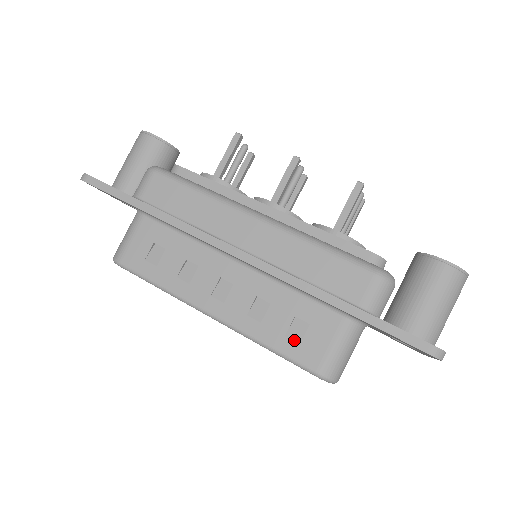
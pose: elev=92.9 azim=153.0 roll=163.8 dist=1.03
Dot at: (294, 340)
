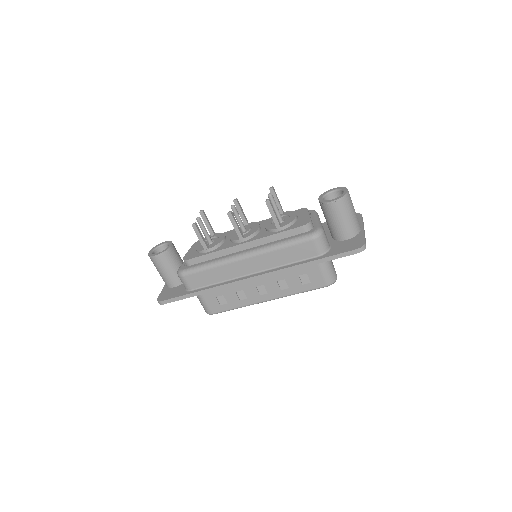
Dot at: (307, 283)
